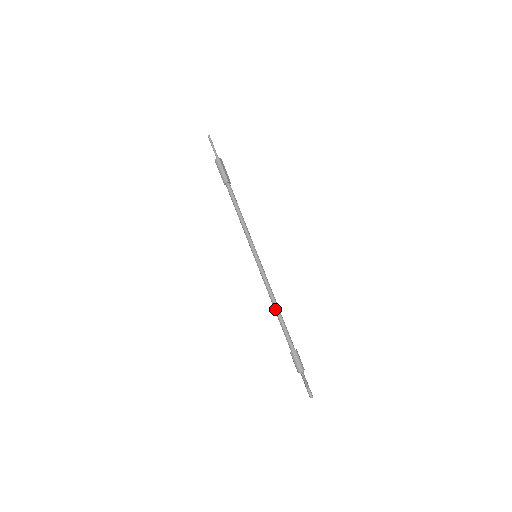
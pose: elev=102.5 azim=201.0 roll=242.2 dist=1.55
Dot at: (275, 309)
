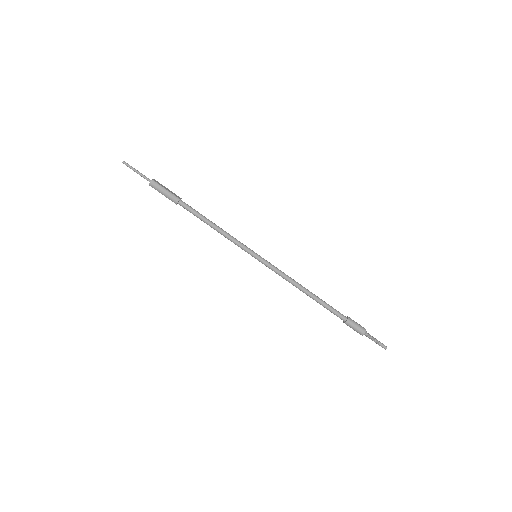
Dot at: (307, 294)
